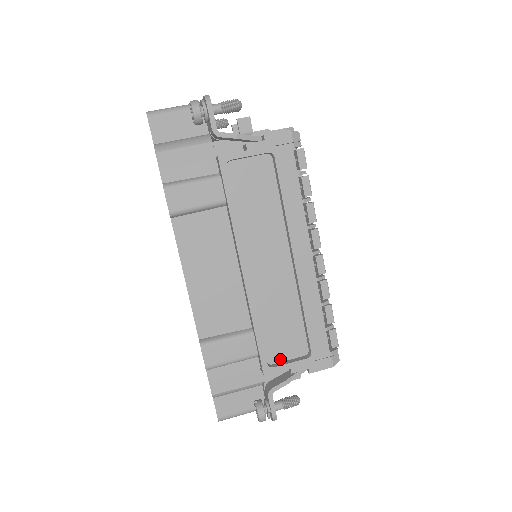
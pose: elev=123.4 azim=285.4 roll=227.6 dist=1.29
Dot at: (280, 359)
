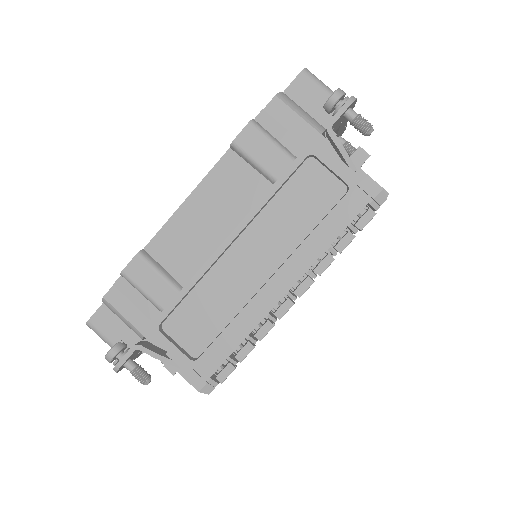
Dot at: (173, 335)
